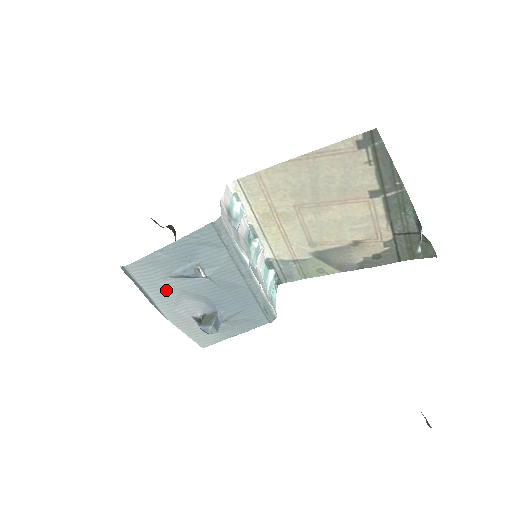
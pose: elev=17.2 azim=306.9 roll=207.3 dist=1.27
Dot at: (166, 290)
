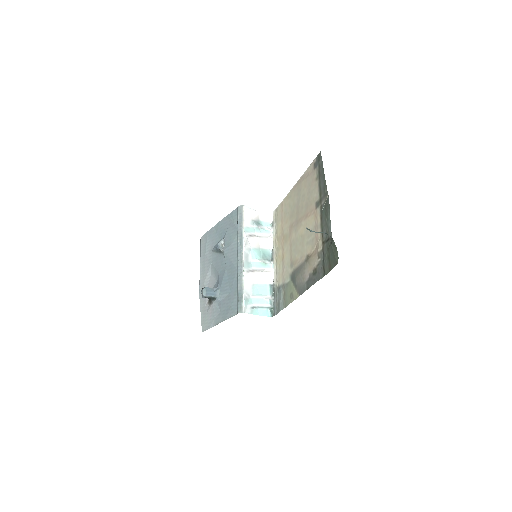
Dot at: (207, 262)
